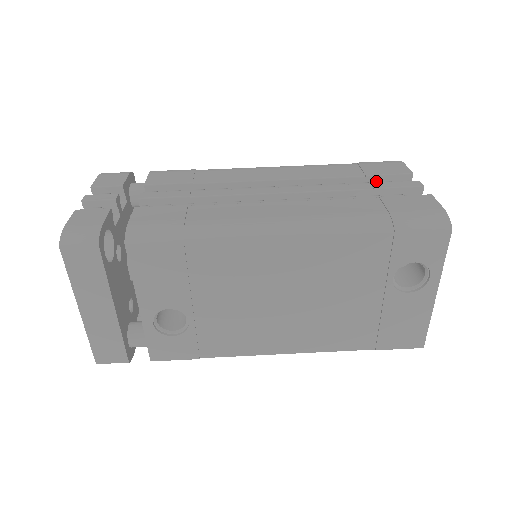
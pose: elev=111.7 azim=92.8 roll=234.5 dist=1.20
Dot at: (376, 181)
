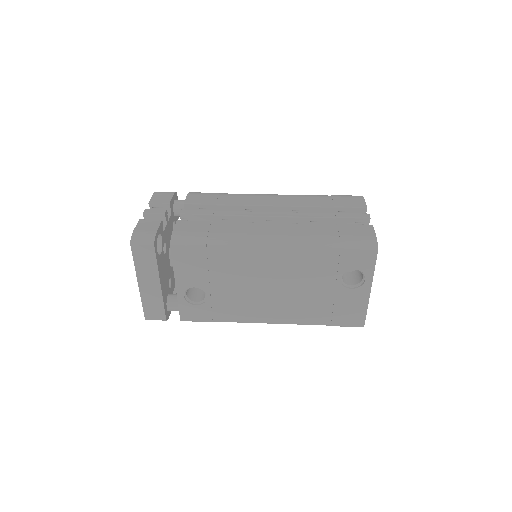
Dot at: (341, 211)
